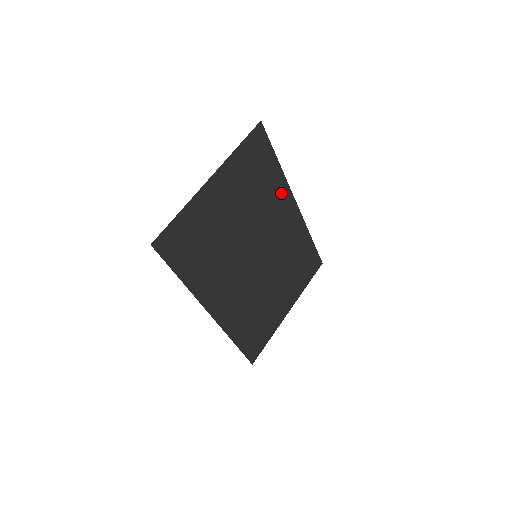
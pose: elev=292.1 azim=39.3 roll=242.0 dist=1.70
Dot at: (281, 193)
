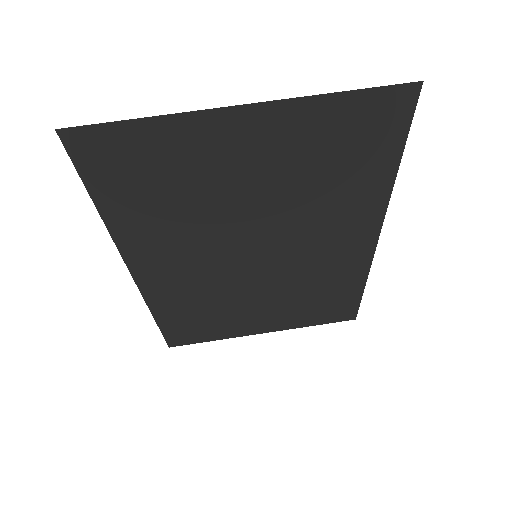
Dot at: (364, 211)
